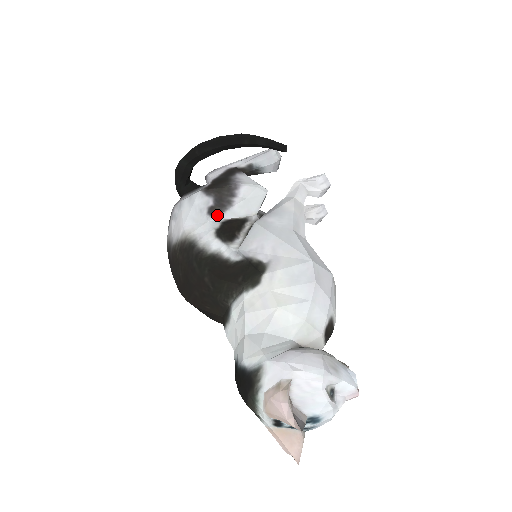
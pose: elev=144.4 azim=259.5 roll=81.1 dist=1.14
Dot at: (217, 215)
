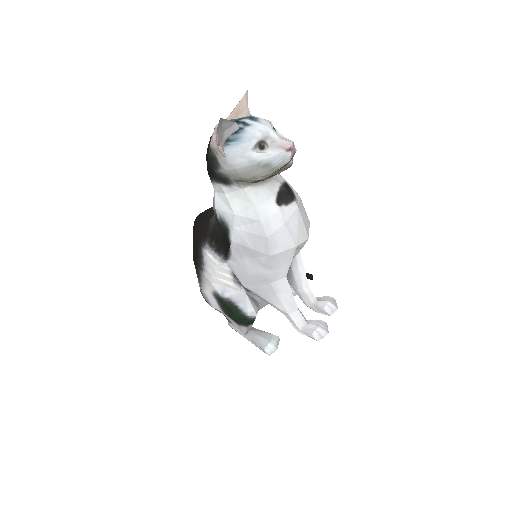
Dot at: occluded
